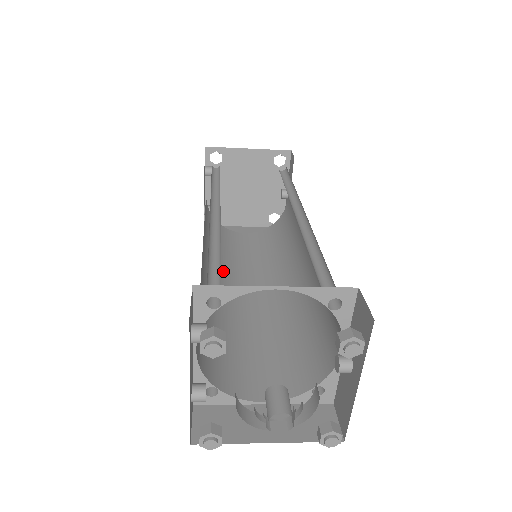
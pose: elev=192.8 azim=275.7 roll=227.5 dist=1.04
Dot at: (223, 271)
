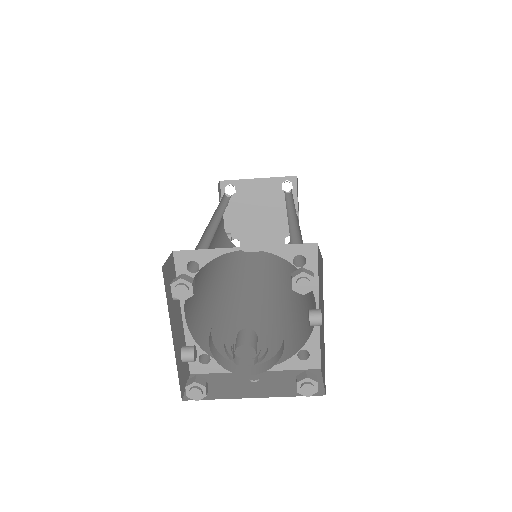
Dot at: (234, 280)
